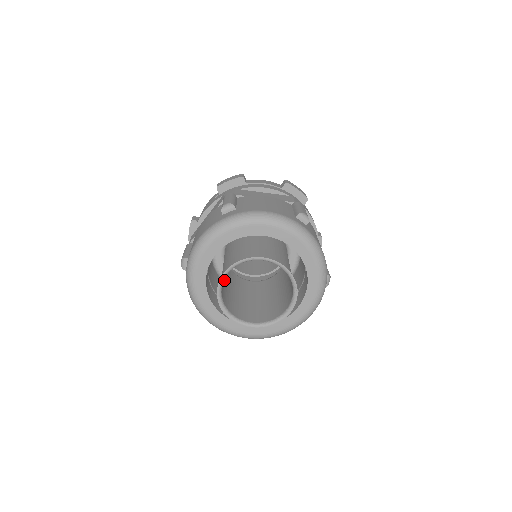
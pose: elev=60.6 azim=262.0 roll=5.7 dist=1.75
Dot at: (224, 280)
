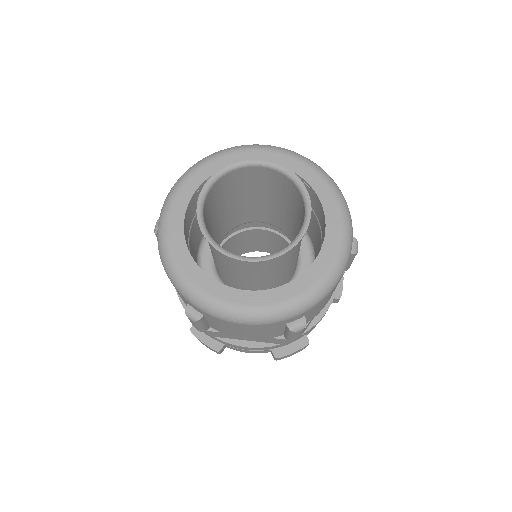
Dot at: occluded
